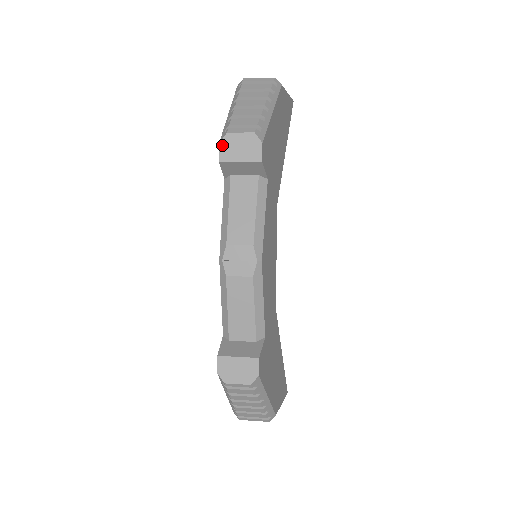
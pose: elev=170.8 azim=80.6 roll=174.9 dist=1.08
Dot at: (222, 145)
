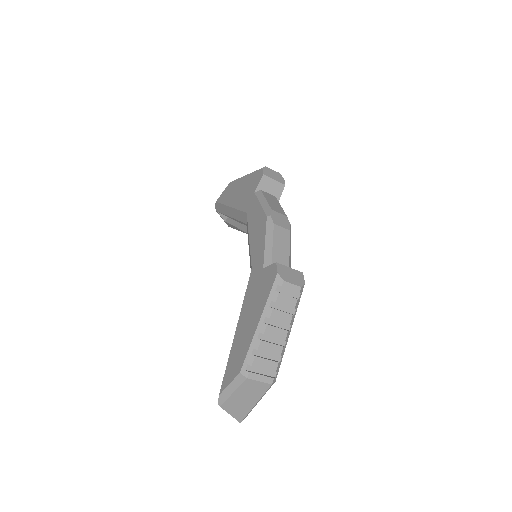
Dot at: (264, 169)
